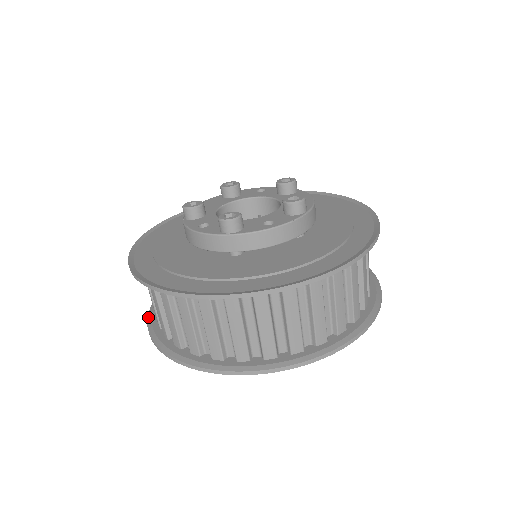
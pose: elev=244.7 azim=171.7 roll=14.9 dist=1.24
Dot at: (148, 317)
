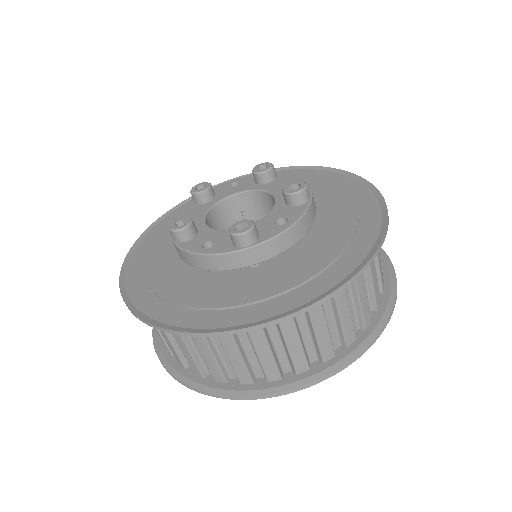
Dot at: (160, 360)
